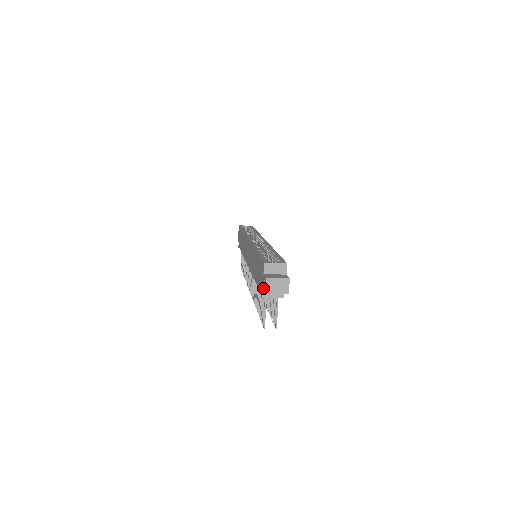
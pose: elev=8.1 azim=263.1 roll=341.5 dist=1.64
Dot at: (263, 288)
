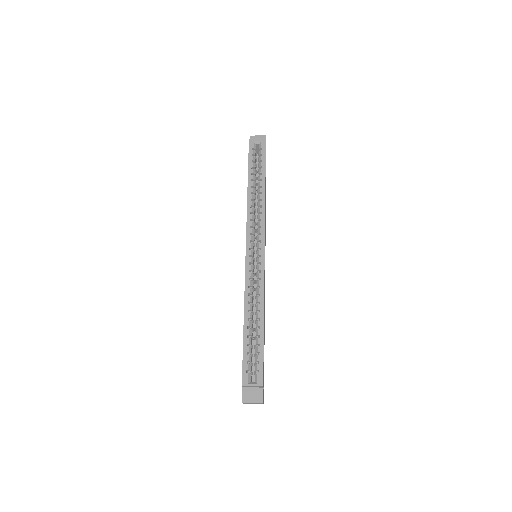
Dot at: occluded
